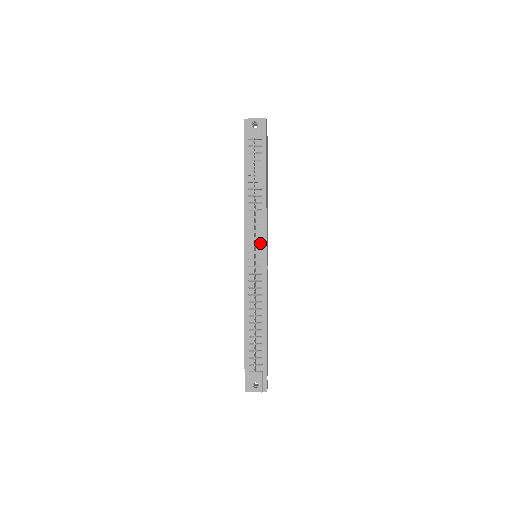
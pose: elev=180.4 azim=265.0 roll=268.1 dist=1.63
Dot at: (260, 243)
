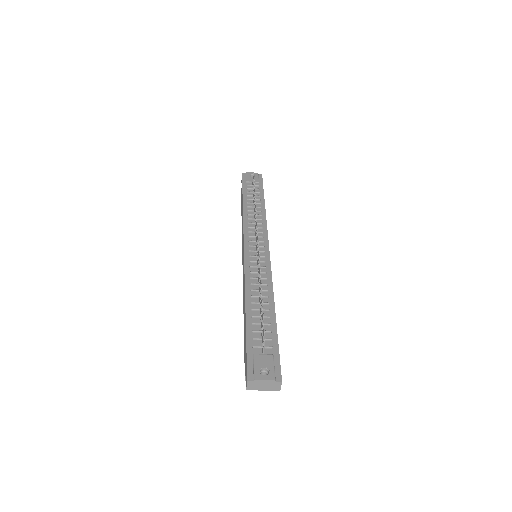
Dot at: (261, 241)
